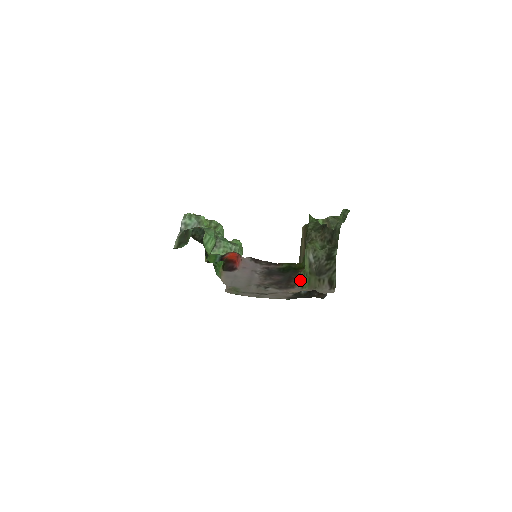
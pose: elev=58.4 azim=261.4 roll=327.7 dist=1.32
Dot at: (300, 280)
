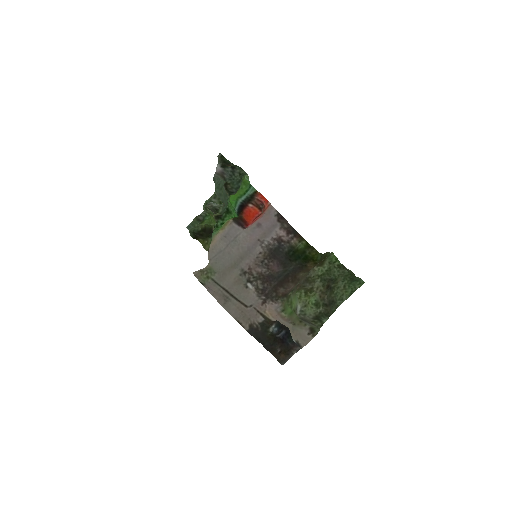
Dot at: (285, 302)
